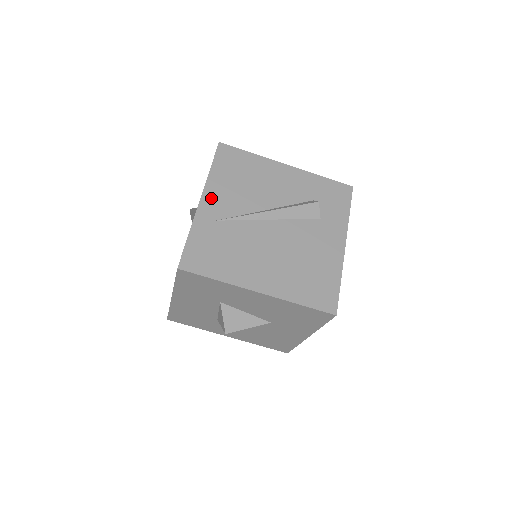
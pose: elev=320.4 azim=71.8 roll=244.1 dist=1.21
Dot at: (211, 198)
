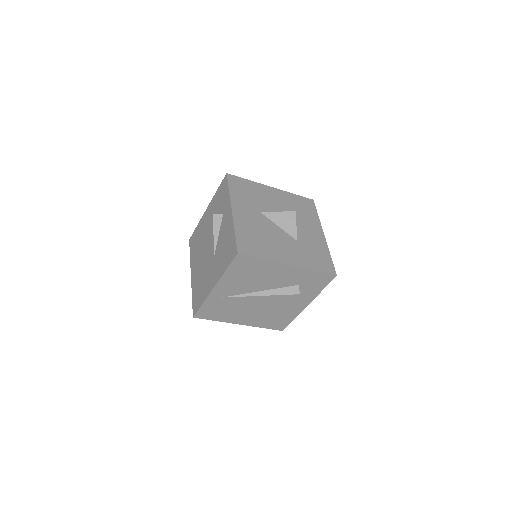
Dot at: (222, 287)
